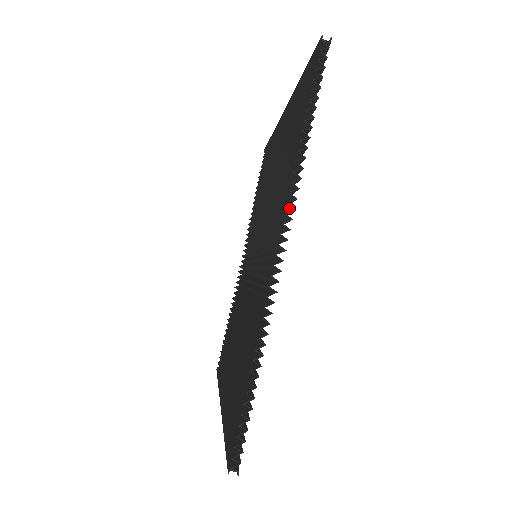
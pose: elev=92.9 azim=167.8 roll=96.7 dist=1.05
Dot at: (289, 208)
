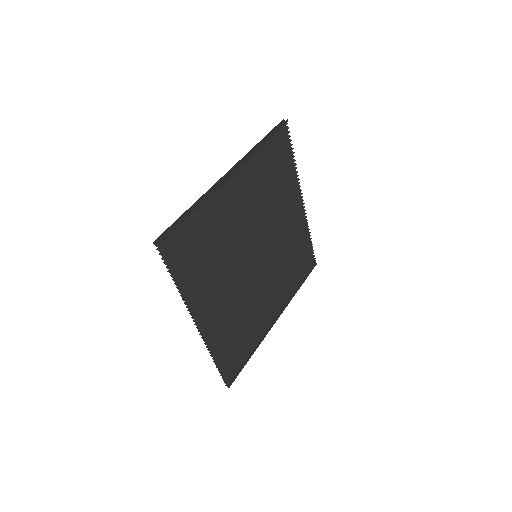
Dot at: (193, 308)
